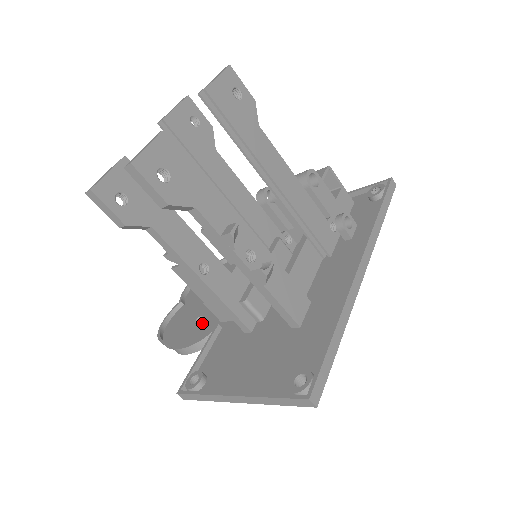
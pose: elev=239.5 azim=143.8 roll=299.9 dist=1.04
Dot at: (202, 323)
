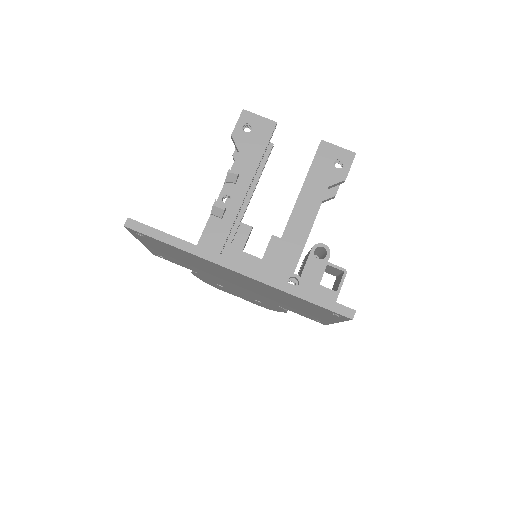
Dot at: occluded
